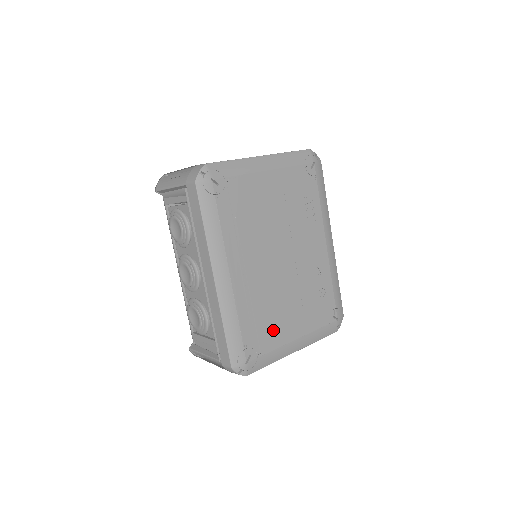
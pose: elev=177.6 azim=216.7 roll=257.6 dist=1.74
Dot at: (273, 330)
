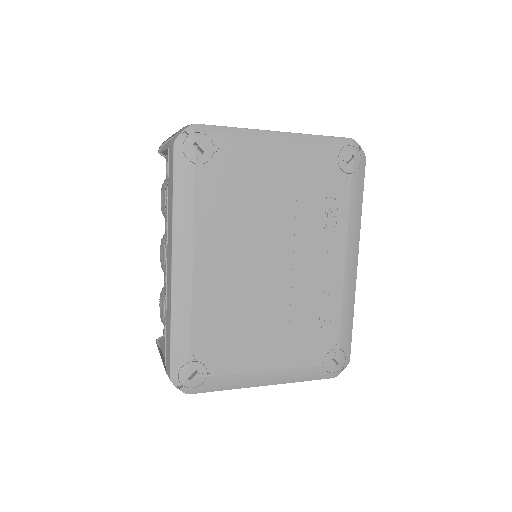
Dot at: (238, 350)
